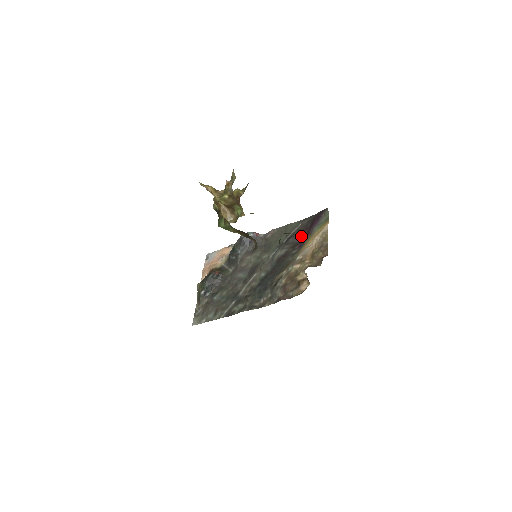
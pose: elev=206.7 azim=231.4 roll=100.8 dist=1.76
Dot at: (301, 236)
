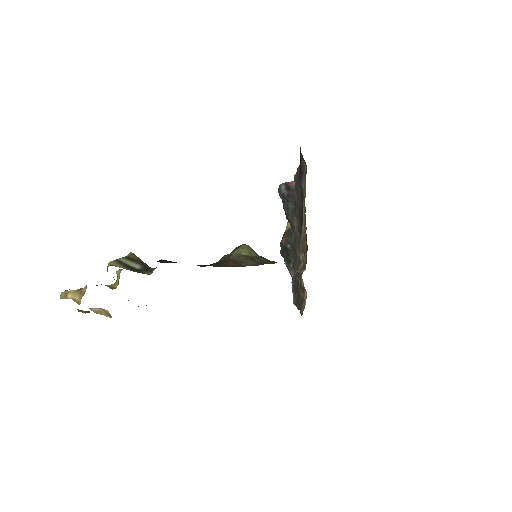
Dot at: (301, 198)
